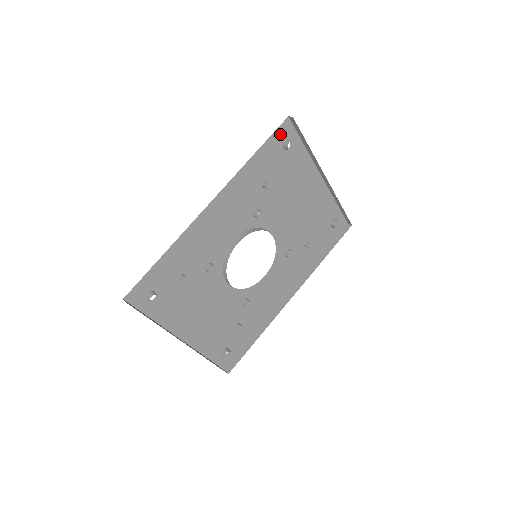
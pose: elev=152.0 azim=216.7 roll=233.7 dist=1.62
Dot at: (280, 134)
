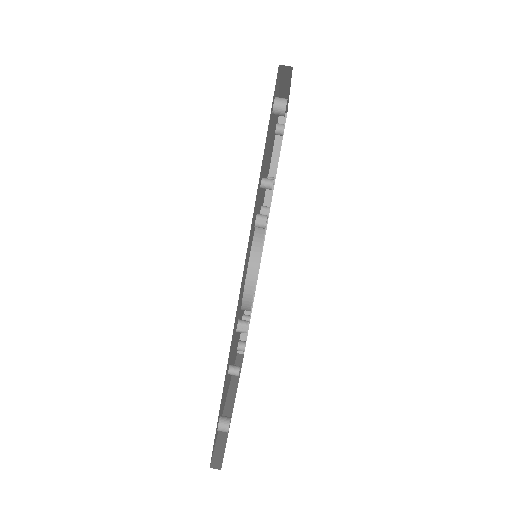
Dot at: occluded
